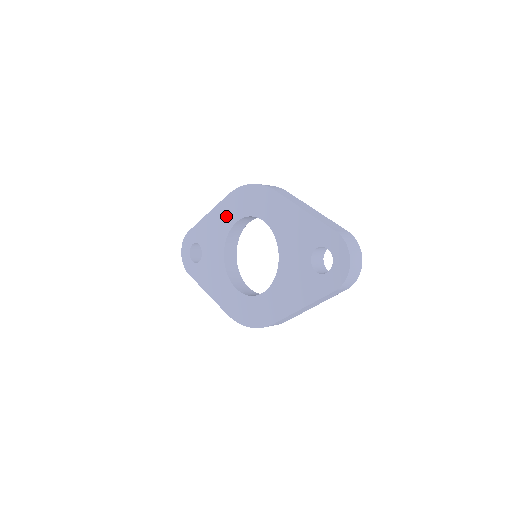
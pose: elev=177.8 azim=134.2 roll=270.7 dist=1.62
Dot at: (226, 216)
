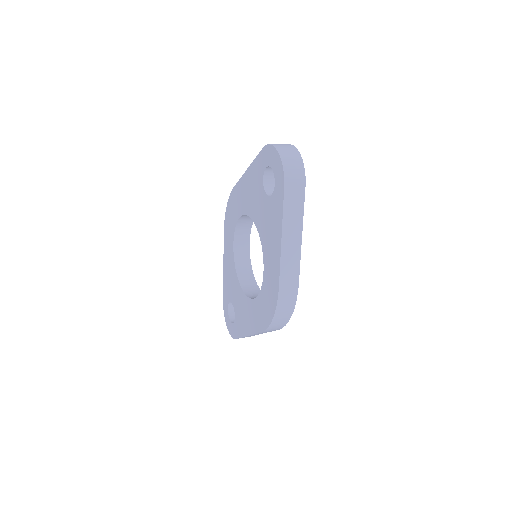
Dot at: (229, 252)
